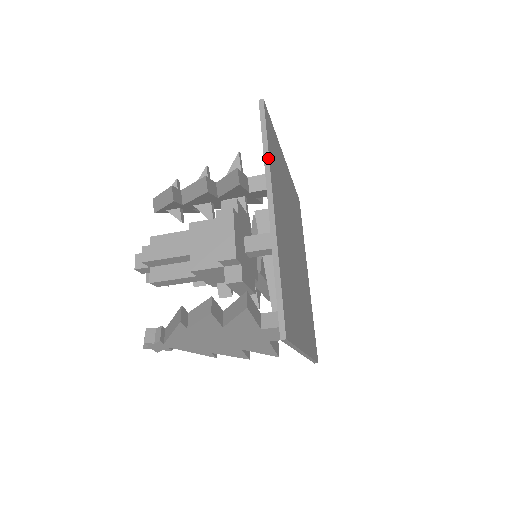
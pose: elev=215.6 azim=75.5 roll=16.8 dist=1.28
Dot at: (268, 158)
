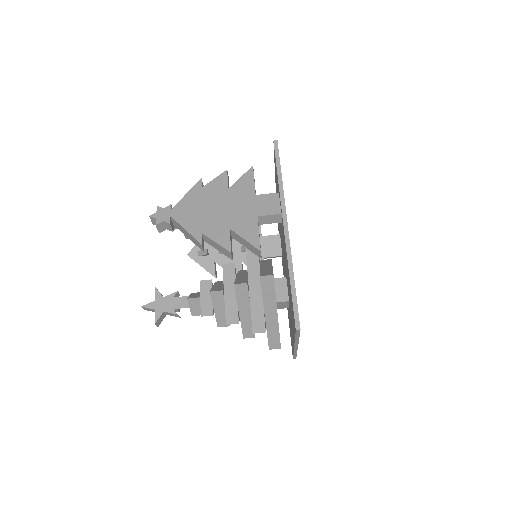
Dot at: occluded
